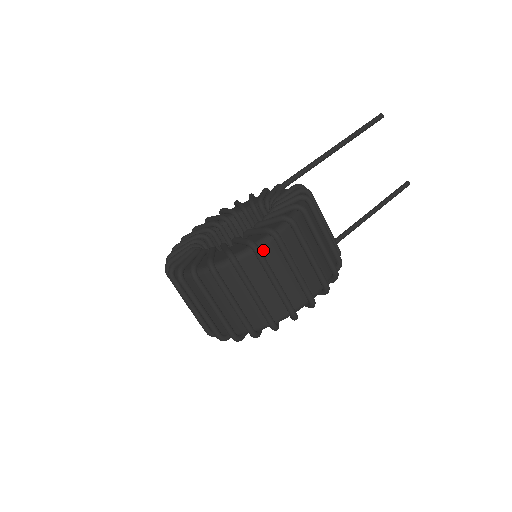
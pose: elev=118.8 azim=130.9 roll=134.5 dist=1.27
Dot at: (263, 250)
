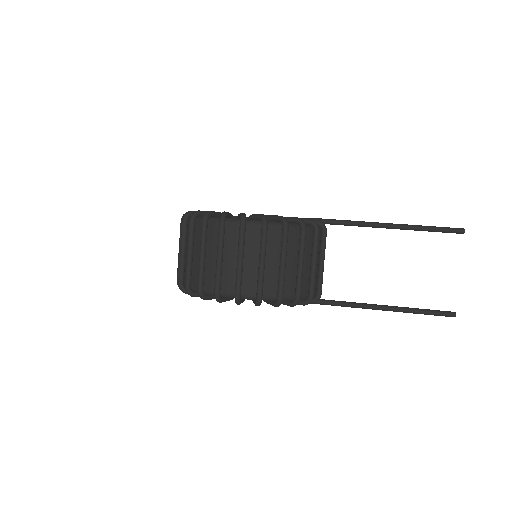
Dot at: (228, 226)
